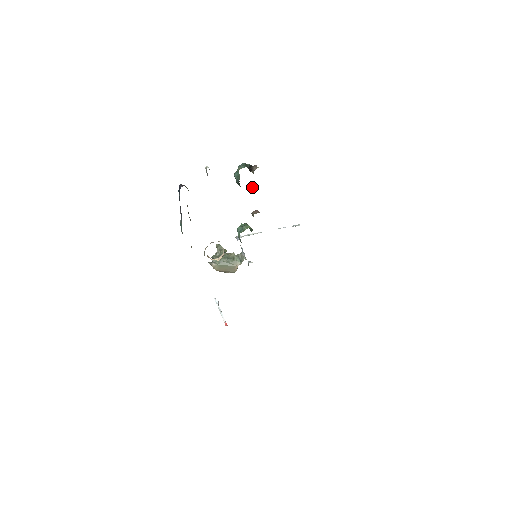
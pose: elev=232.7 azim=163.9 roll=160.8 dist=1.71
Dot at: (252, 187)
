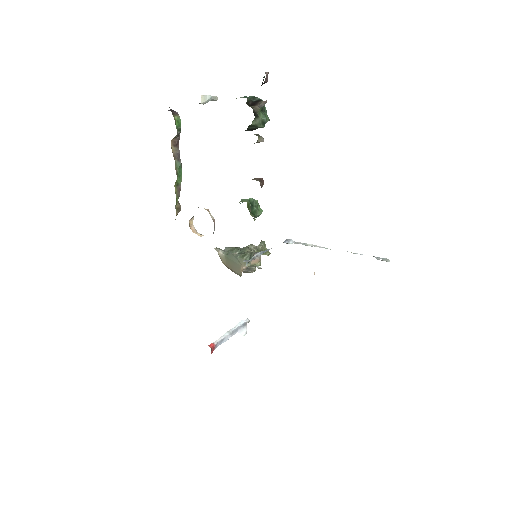
Dot at: occluded
